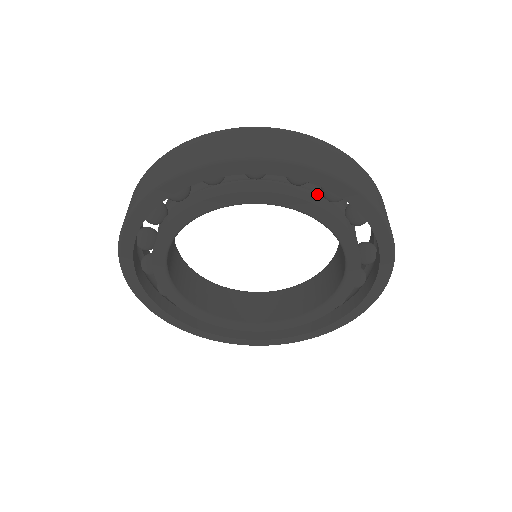
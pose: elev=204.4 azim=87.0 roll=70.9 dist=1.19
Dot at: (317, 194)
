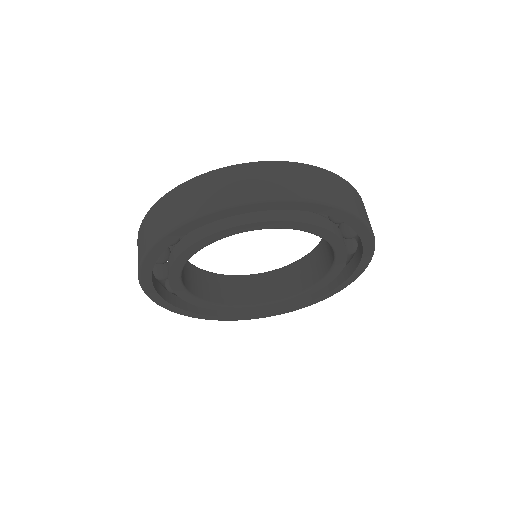
Dot at: occluded
